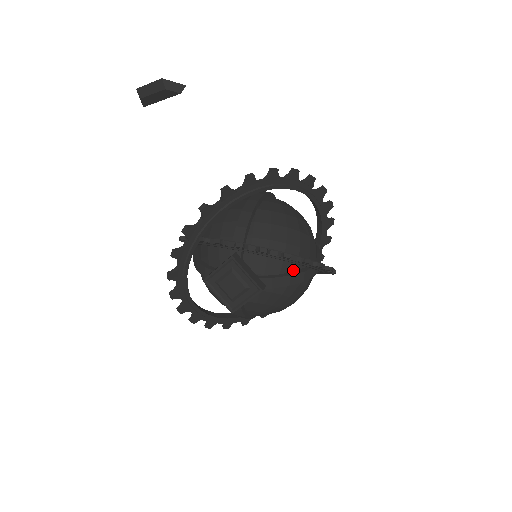
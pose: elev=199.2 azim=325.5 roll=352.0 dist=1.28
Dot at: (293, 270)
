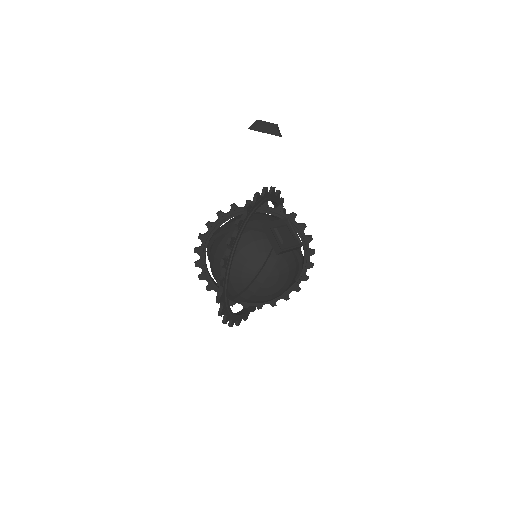
Dot at: occluded
